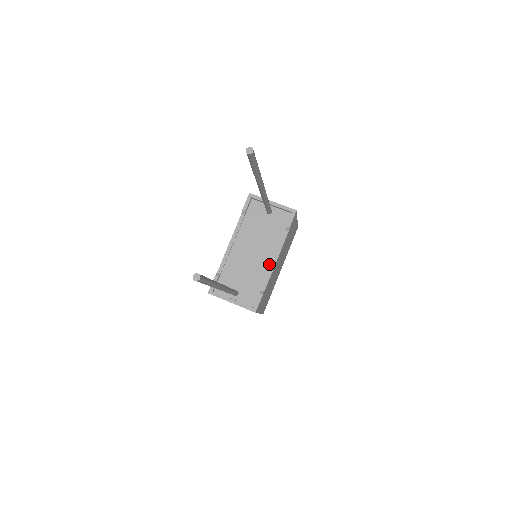
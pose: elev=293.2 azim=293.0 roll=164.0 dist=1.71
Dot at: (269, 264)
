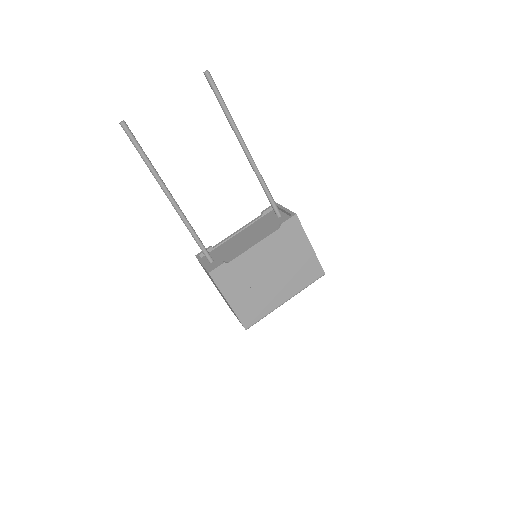
Dot at: (249, 247)
